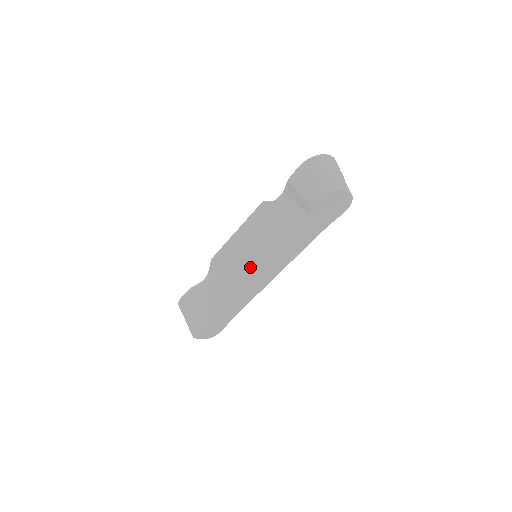
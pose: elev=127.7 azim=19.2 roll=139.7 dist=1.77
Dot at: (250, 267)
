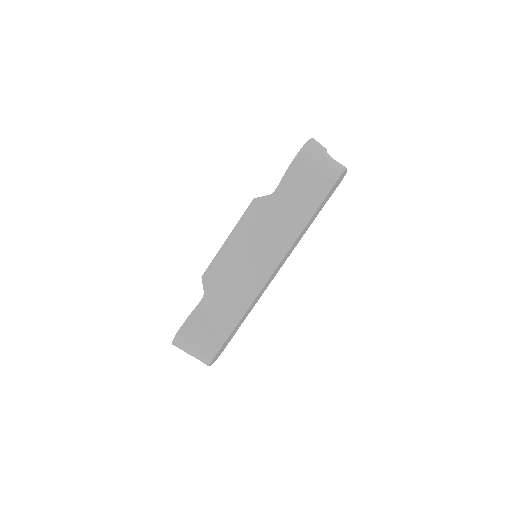
Dot at: (267, 268)
